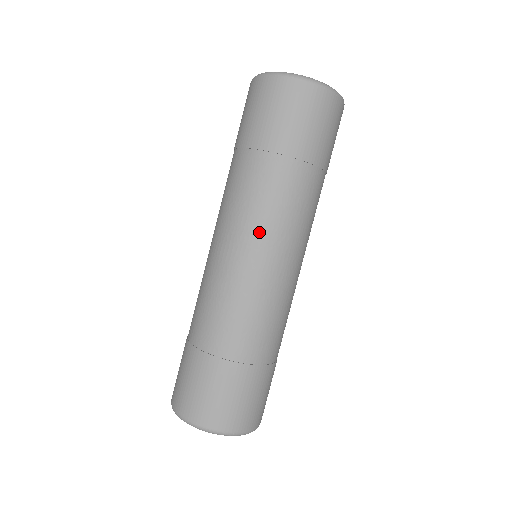
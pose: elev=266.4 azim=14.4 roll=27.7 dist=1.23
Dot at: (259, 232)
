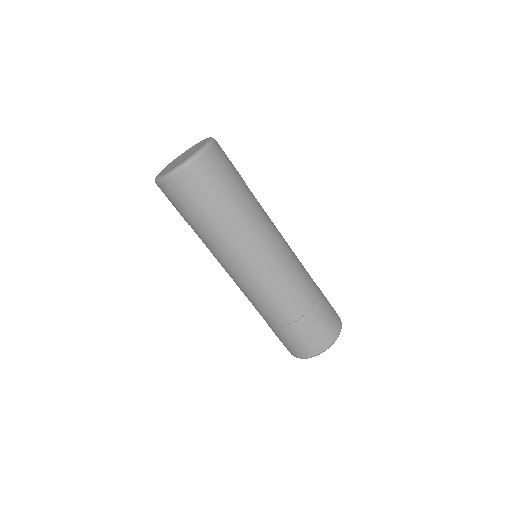
Dot at: (253, 253)
